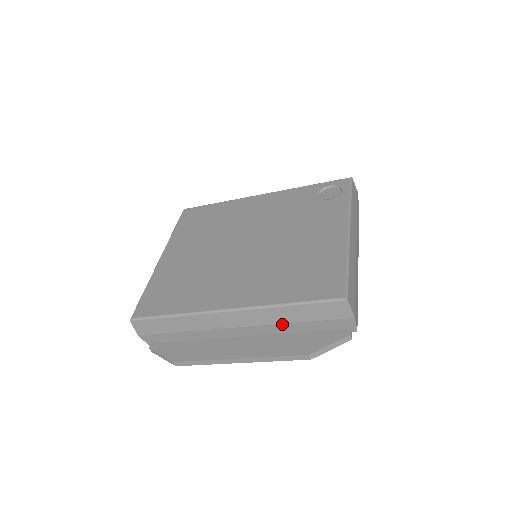
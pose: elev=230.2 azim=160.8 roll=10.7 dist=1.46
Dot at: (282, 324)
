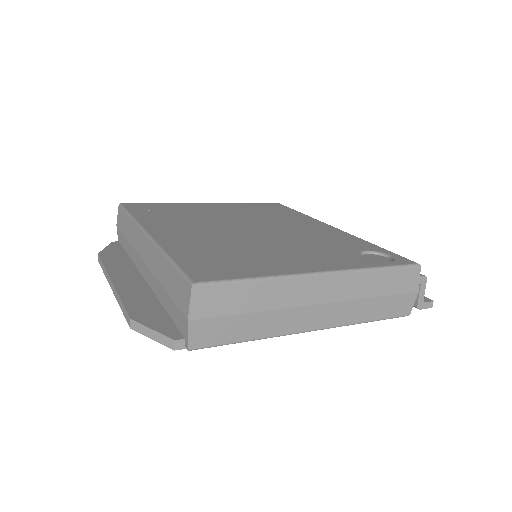
Dot at: (158, 281)
